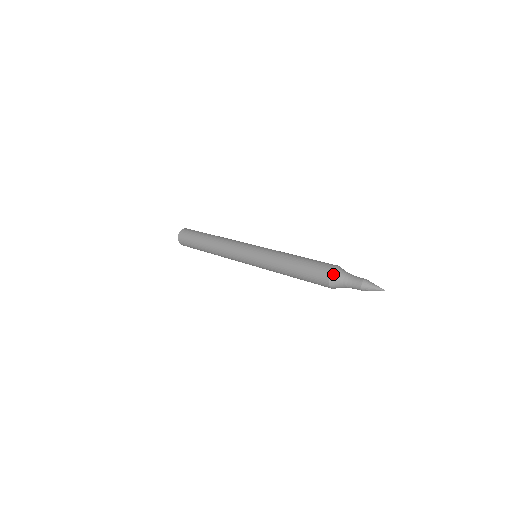
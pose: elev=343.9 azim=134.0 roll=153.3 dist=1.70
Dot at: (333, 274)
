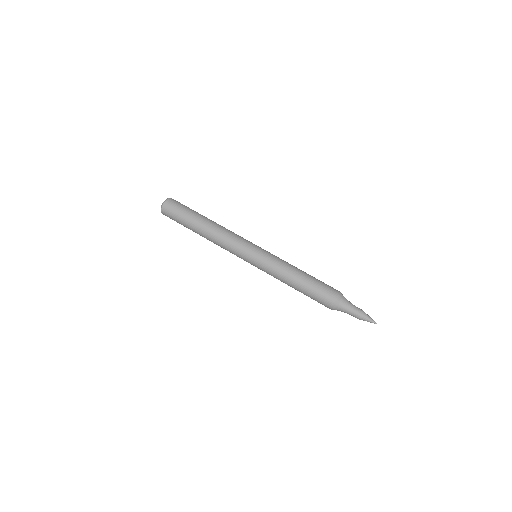
Dot at: (335, 307)
